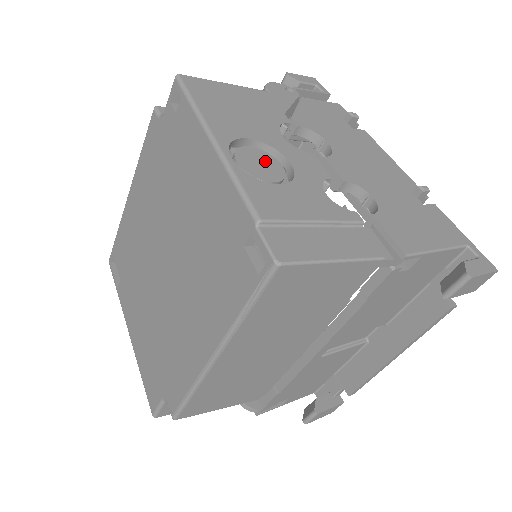
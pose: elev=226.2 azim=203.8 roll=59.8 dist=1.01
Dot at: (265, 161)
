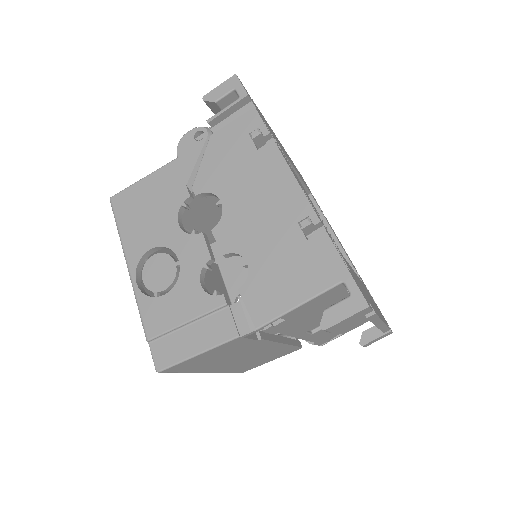
Dot at: (163, 266)
